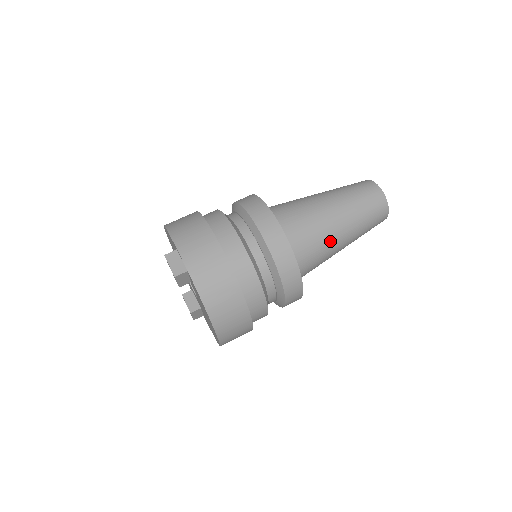
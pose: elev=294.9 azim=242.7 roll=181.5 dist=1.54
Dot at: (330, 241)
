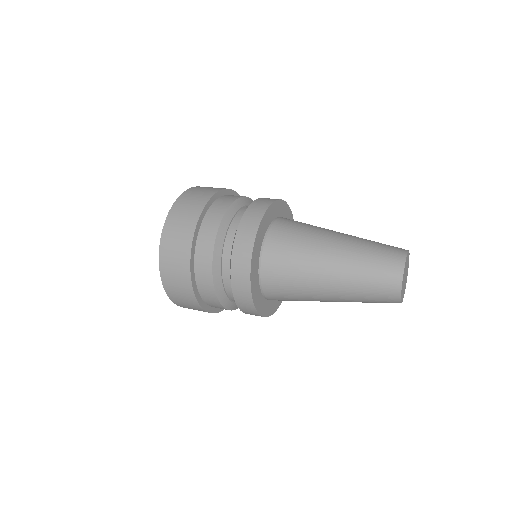
Dot at: (317, 239)
